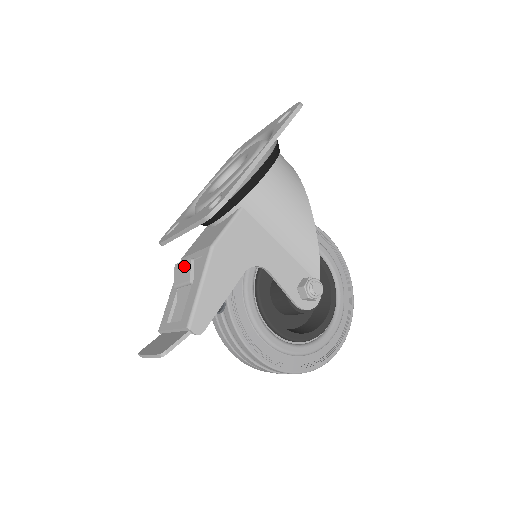
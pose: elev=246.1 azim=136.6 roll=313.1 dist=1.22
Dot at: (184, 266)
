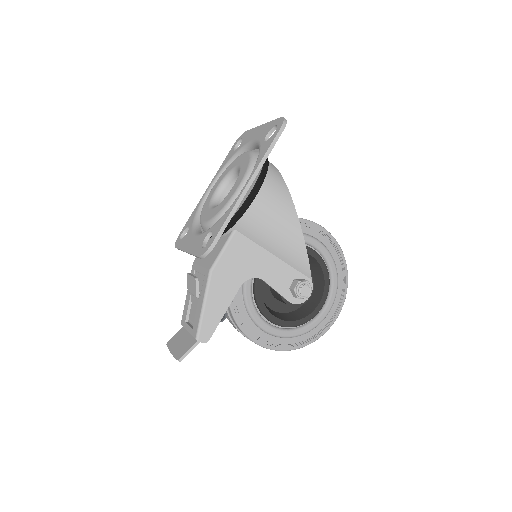
Dot at: (192, 281)
